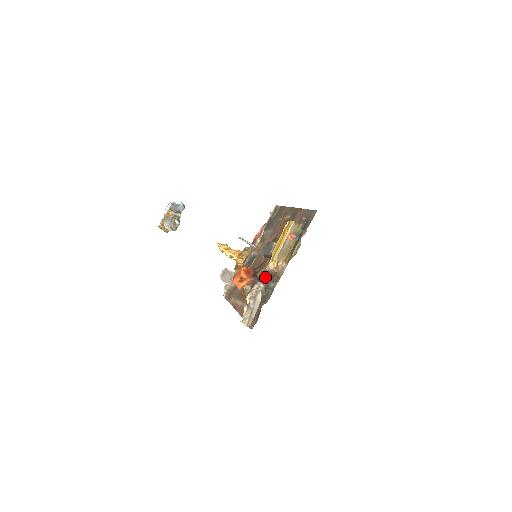
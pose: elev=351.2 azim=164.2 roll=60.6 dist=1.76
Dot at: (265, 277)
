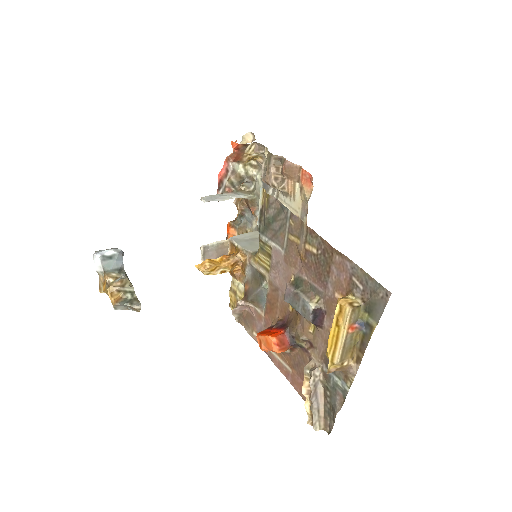
Dot at: (313, 350)
